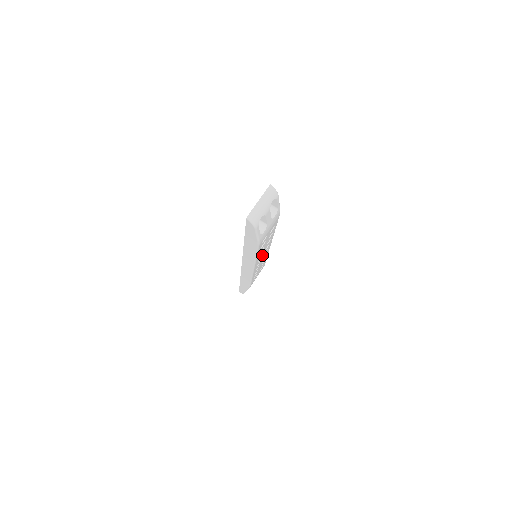
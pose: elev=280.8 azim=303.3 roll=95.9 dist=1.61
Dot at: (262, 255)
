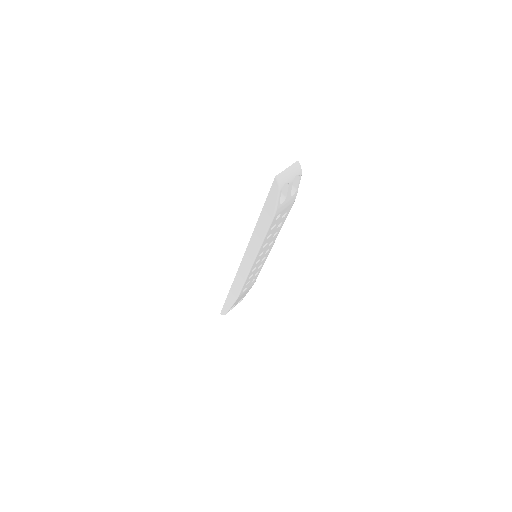
Dot at: (264, 250)
